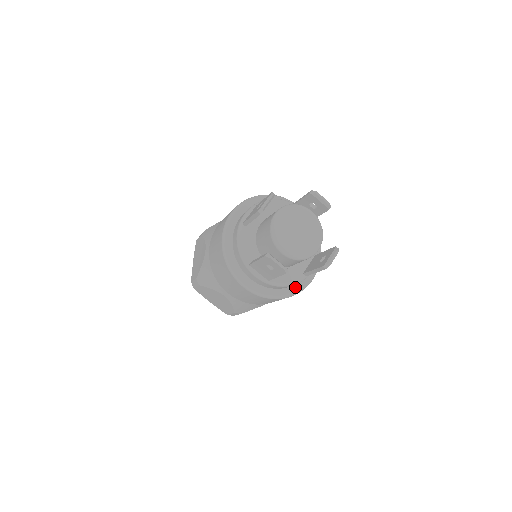
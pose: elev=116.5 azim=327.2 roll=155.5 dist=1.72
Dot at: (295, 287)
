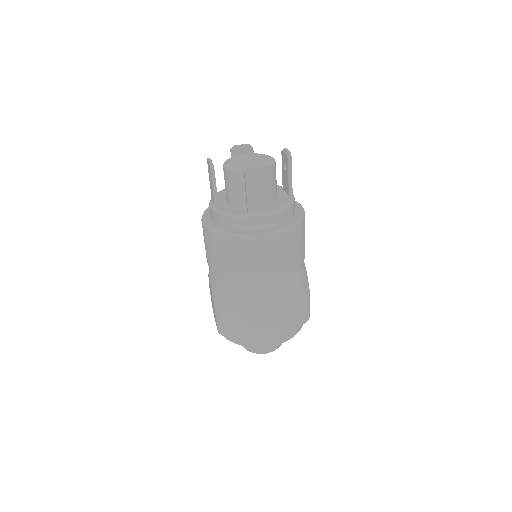
Dot at: (240, 232)
